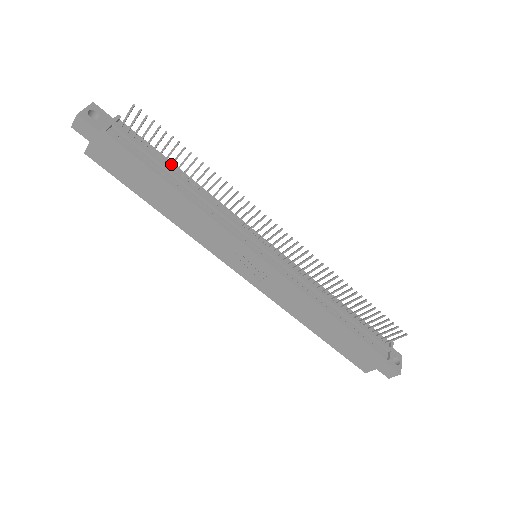
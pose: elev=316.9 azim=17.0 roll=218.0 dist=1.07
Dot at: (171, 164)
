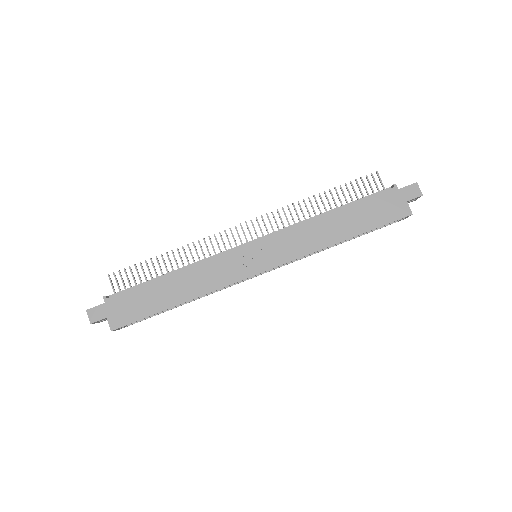
Dot at: occluded
